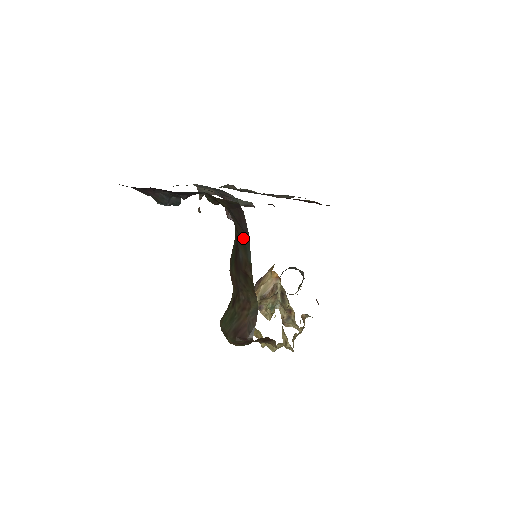
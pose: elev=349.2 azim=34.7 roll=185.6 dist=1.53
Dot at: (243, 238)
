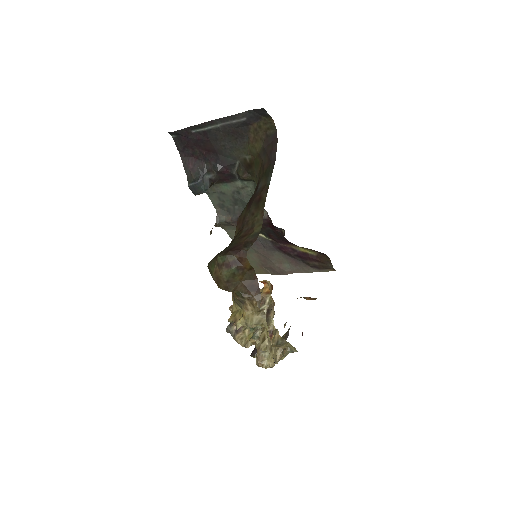
Dot at: (268, 168)
